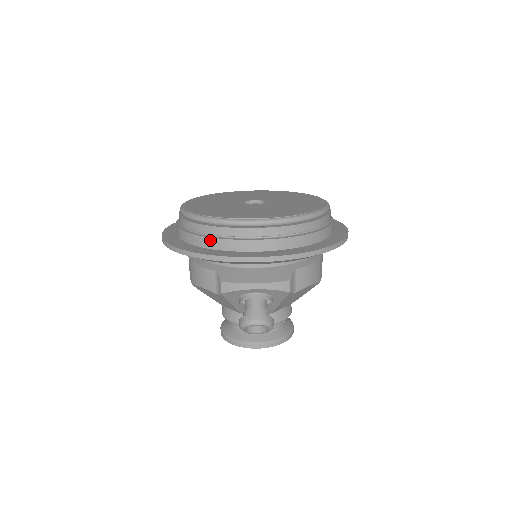
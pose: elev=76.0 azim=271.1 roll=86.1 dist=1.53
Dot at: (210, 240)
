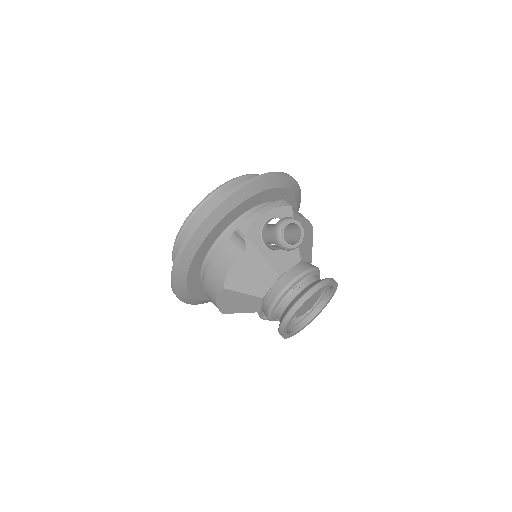
Dot at: occluded
